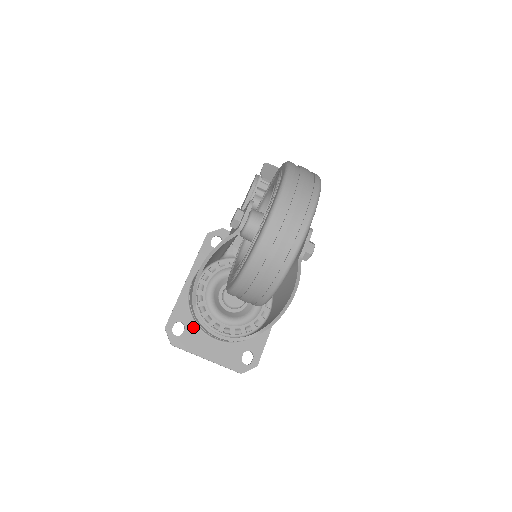
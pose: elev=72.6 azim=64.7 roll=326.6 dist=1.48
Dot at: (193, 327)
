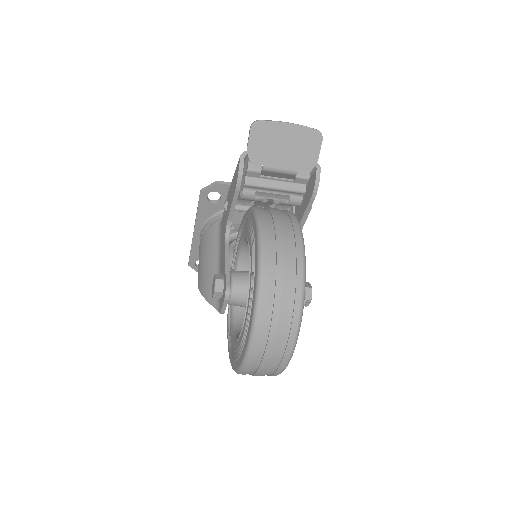
Dot at: occluded
